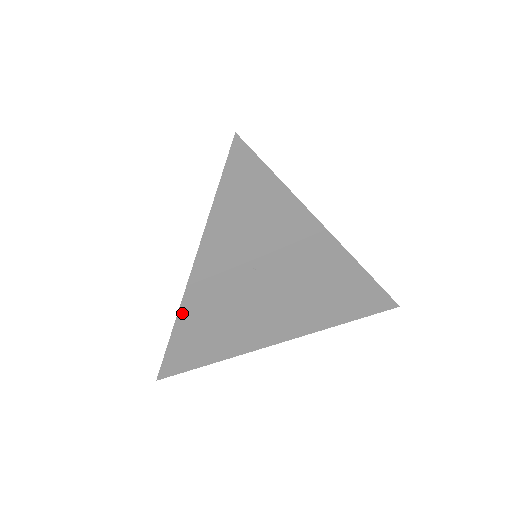
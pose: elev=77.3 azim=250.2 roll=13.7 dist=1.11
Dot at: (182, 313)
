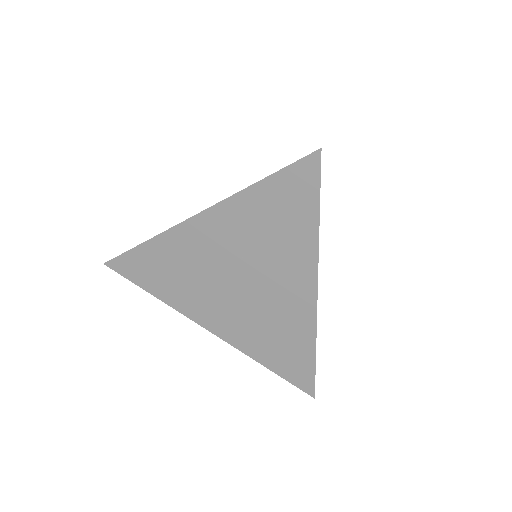
Dot at: (166, 235)
